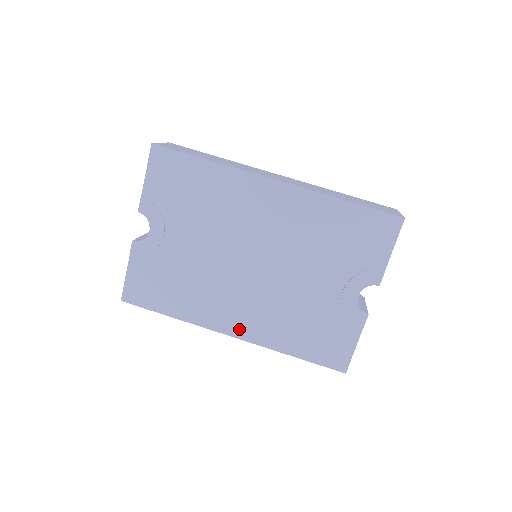
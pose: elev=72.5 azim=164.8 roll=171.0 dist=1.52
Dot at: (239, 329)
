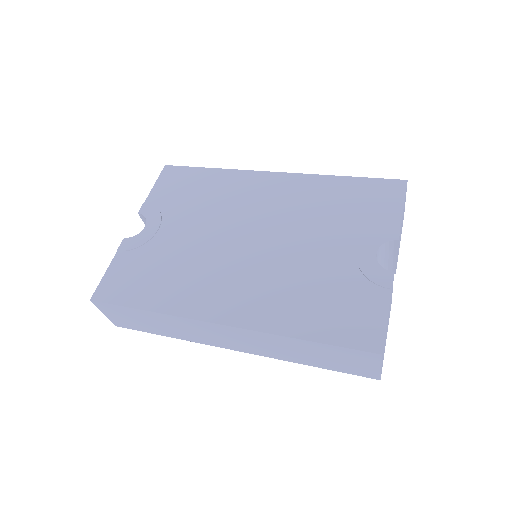
Dot at: (230, 313)
